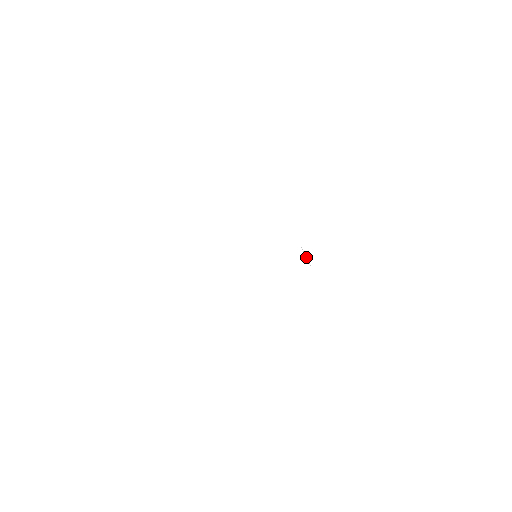
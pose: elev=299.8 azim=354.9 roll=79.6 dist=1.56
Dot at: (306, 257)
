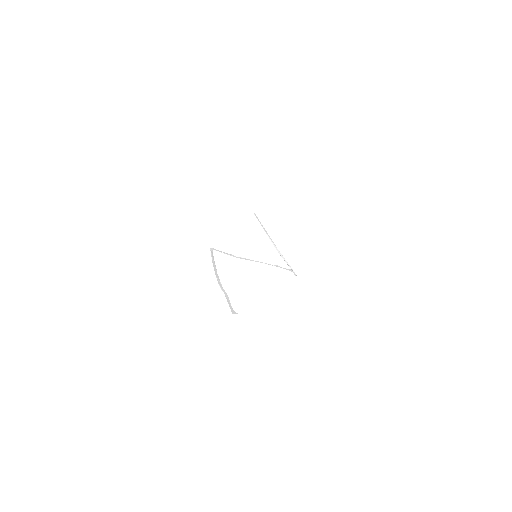
Dot at: (282, 255)
